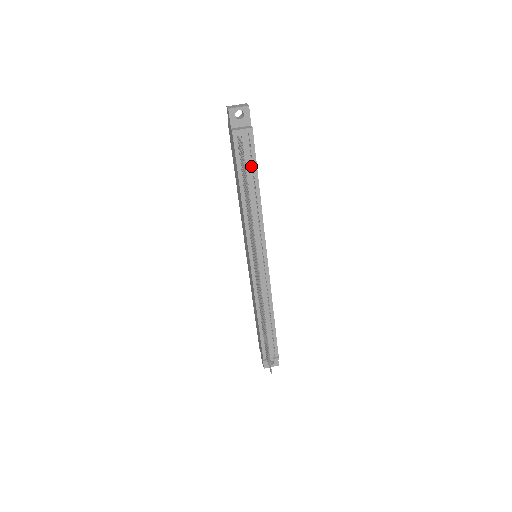
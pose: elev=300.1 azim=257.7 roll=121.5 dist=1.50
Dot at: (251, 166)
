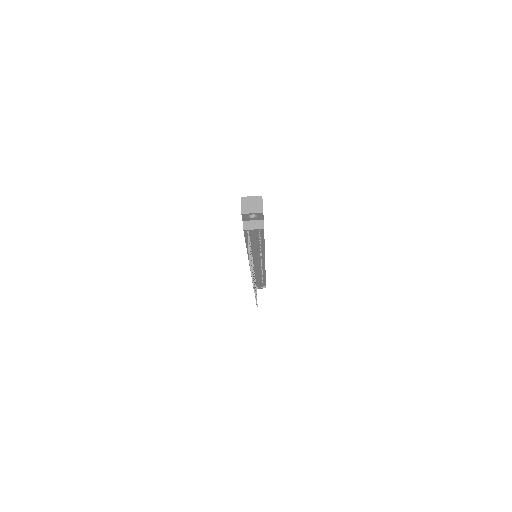
Dot at: (259, 238)
